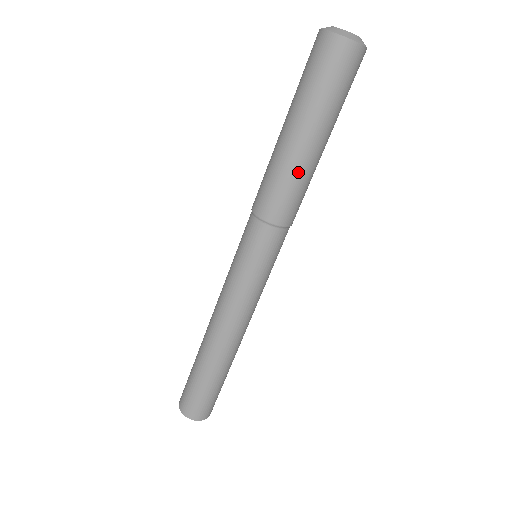
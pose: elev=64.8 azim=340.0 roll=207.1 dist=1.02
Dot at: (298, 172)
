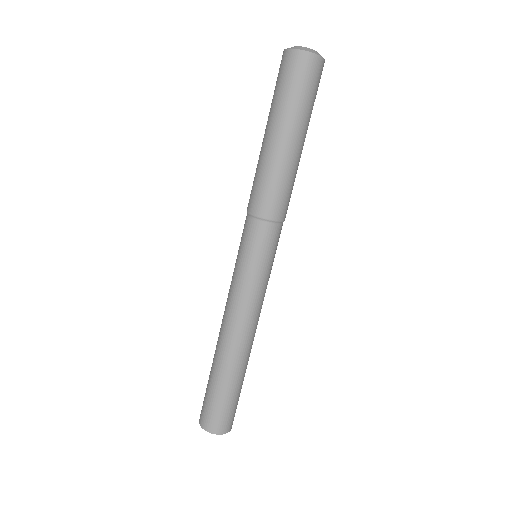
Dot at: (269, 165)
